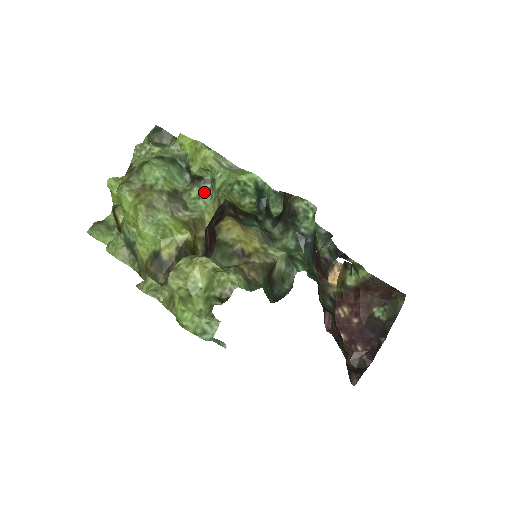
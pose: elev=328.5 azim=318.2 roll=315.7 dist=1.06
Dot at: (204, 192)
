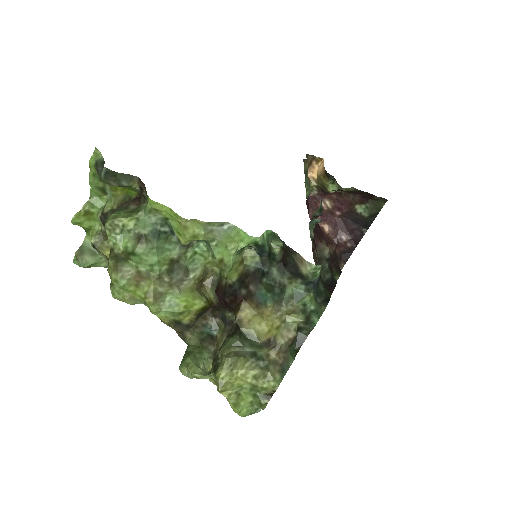
Dot at: (198, 245)
